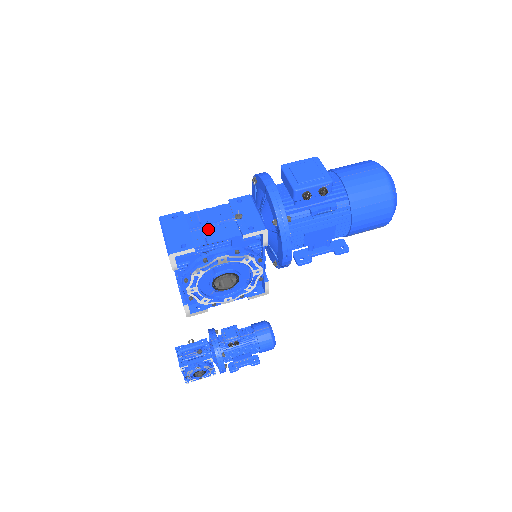
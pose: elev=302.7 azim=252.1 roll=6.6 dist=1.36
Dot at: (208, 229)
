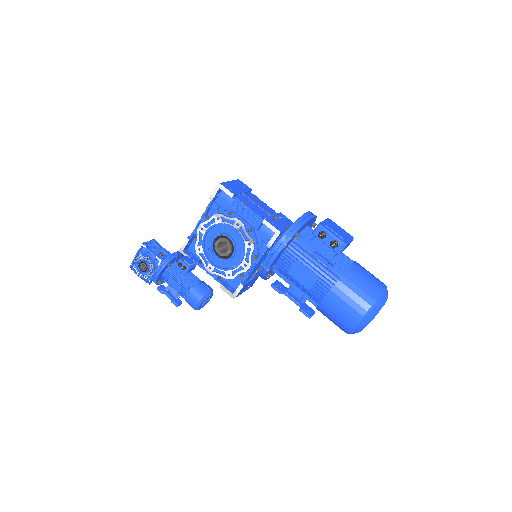
Dot at: (252, 203)
